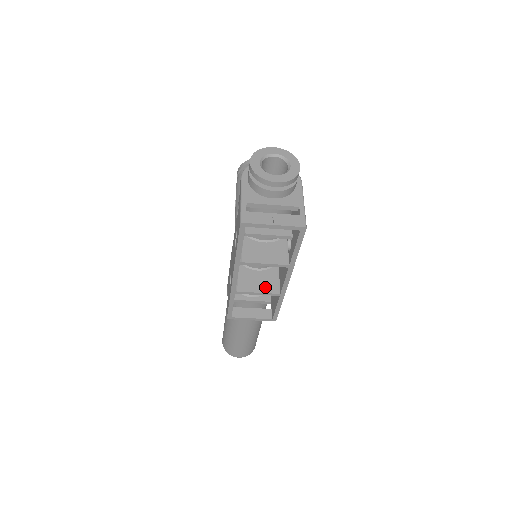
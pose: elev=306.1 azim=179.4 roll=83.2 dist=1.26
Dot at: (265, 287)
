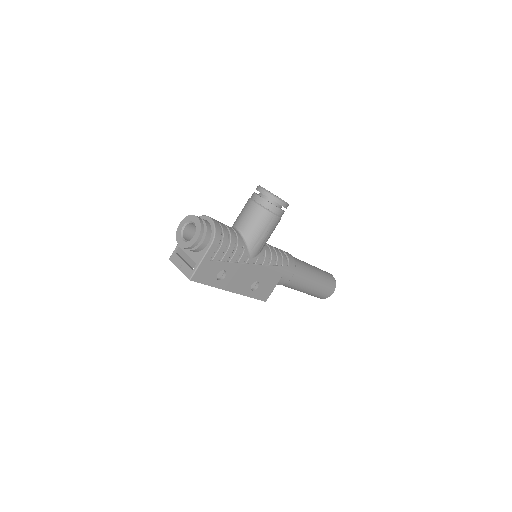
Dot at: occluded
